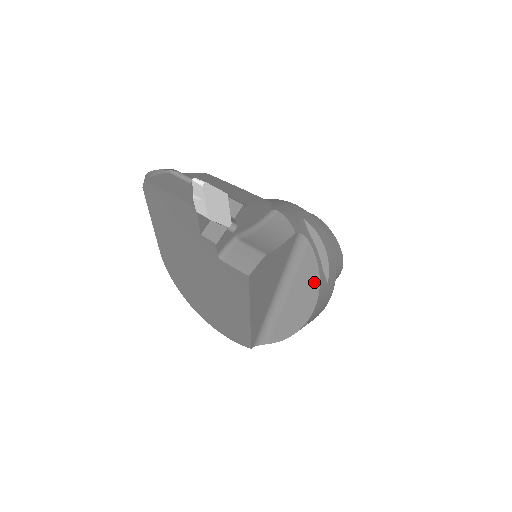
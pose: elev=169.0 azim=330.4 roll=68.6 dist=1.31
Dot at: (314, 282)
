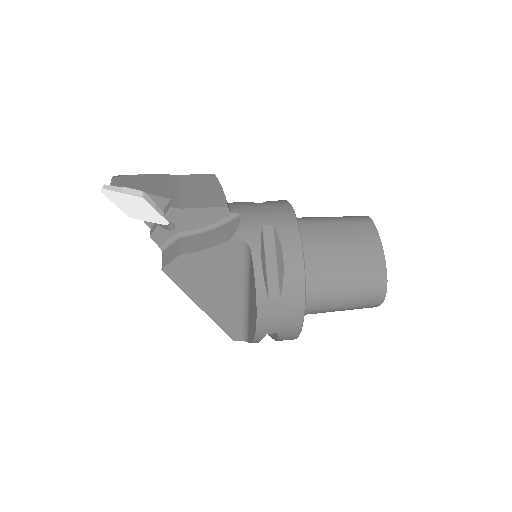
Dot at: (254, 292)
